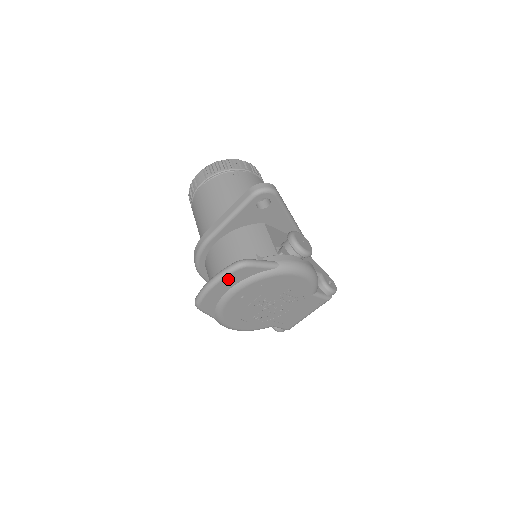
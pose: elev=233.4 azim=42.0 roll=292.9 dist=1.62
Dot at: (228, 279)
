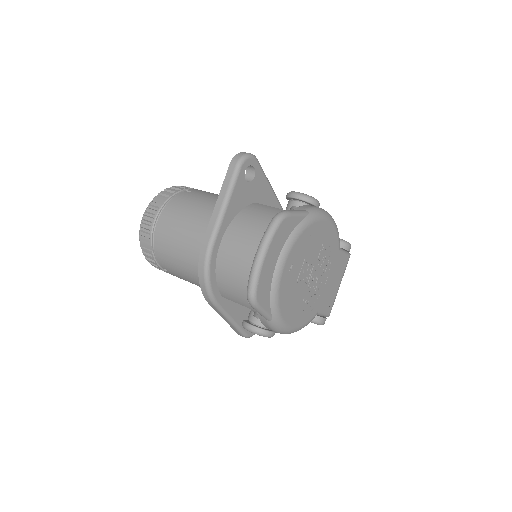
Dot at: (275, 242)
